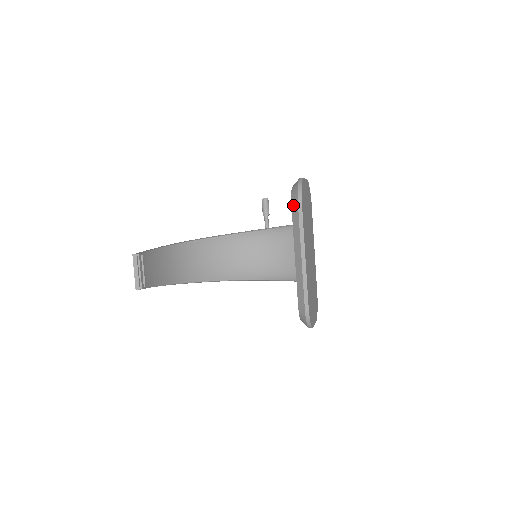
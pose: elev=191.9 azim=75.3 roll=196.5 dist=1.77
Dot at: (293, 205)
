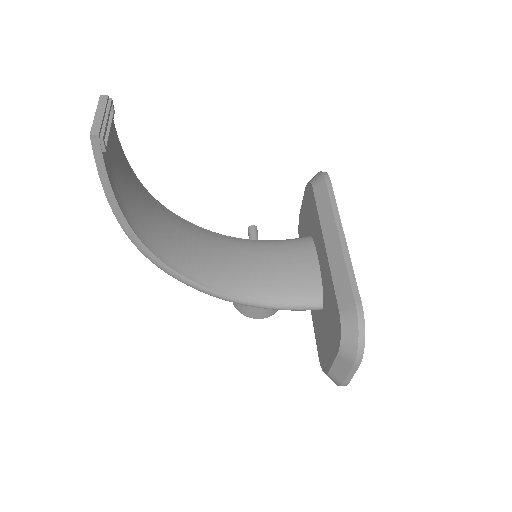
Dot at: (316, 187)
